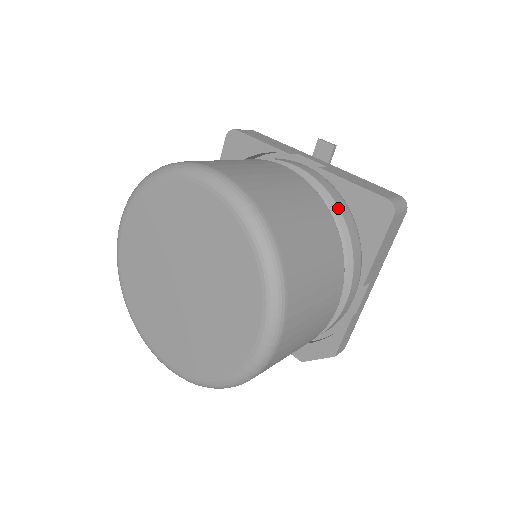
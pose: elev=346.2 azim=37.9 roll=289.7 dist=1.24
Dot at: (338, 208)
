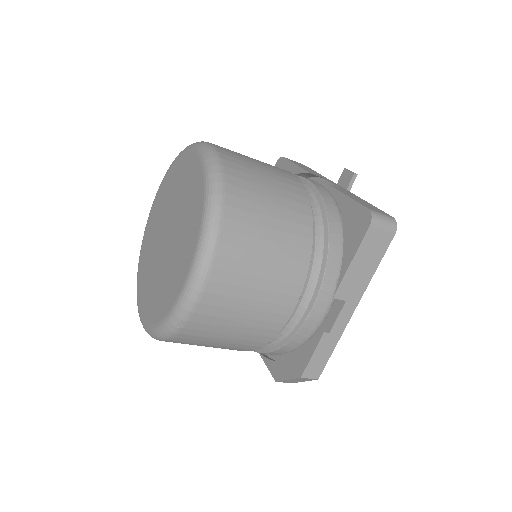
Dot at: (326, 215)
